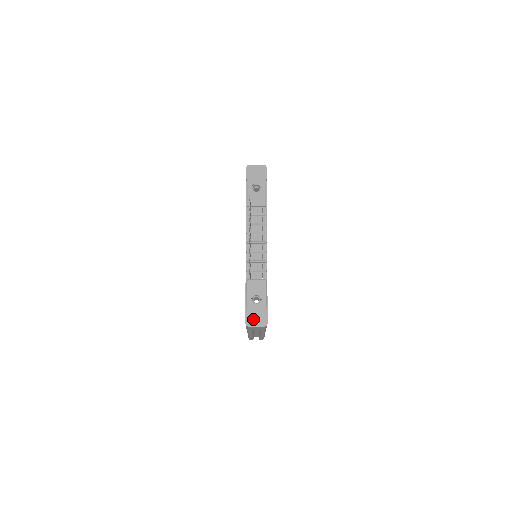
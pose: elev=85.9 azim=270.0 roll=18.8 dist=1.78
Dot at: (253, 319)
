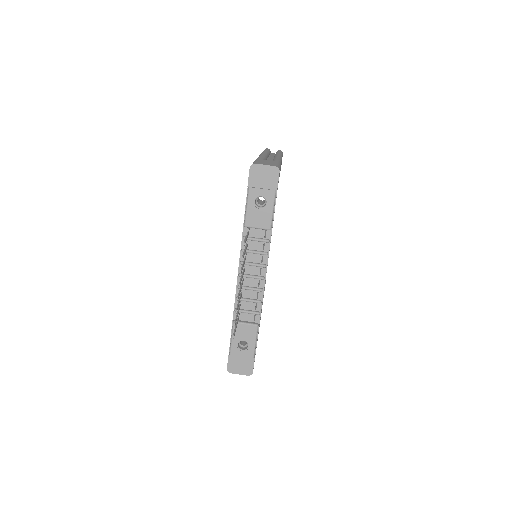
Dot at: (236, 366)
